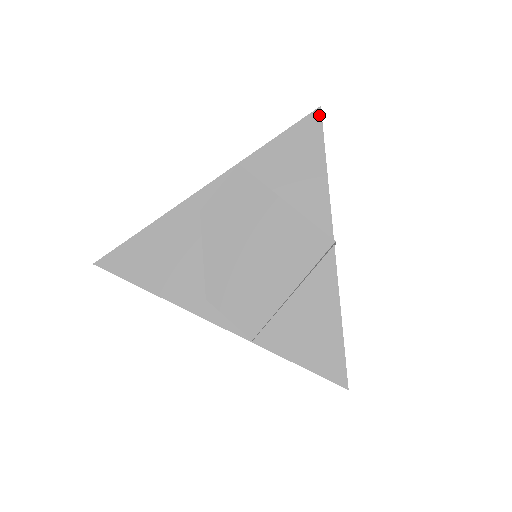
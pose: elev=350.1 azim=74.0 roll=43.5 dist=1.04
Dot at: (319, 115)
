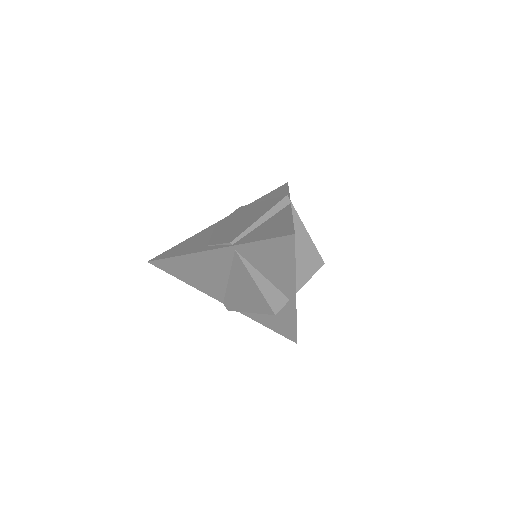
Dot at: (287, 184)
